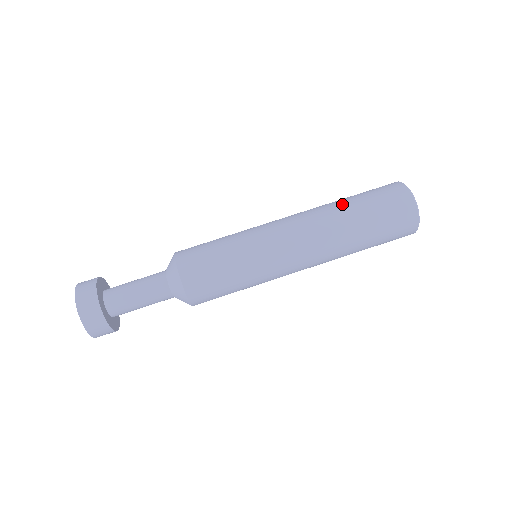
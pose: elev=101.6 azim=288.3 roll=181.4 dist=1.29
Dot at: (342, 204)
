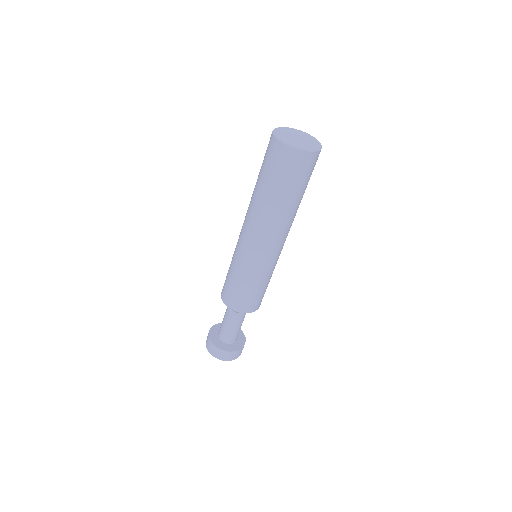
Dot at: (273, 202)
